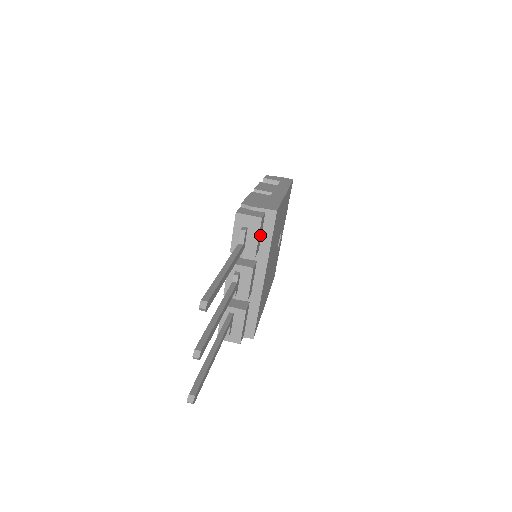
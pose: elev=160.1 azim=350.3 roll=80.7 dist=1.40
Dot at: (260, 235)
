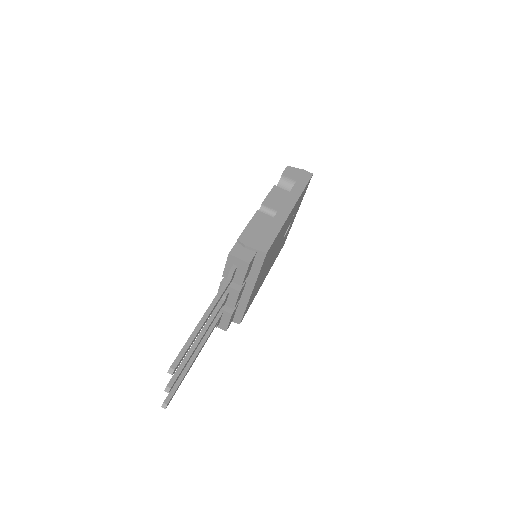
Dot at: (249, 268)
